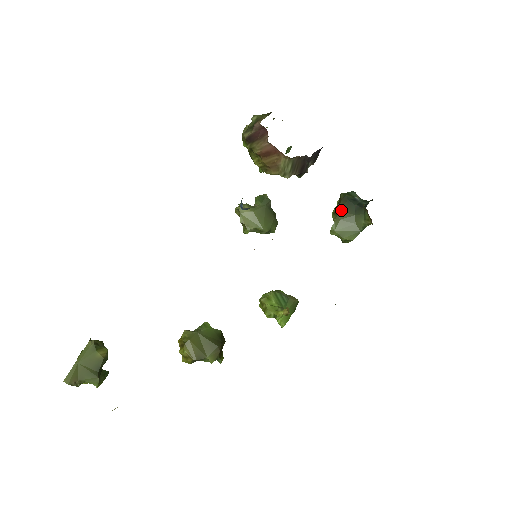
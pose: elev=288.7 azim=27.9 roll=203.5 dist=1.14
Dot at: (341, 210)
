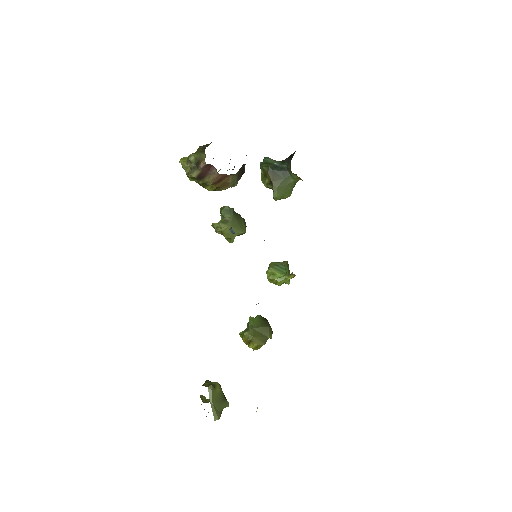
Dot at: (273, 180)
